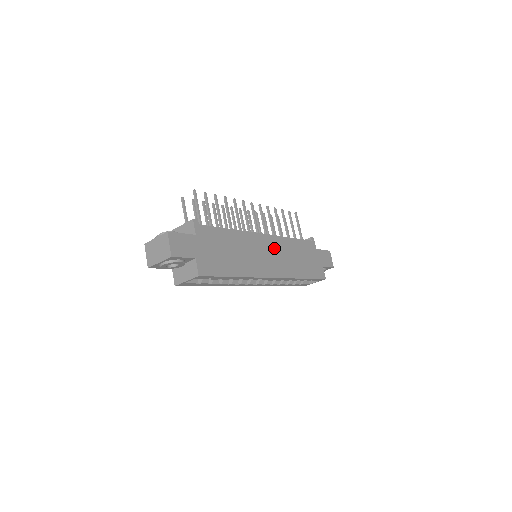
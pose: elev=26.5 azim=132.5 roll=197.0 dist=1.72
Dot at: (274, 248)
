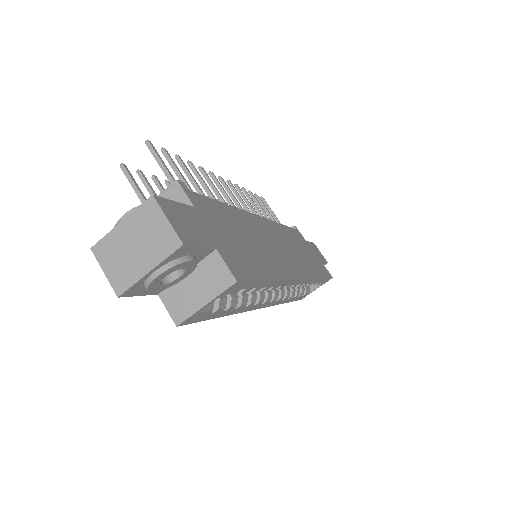
Dot at: (278, 237)
